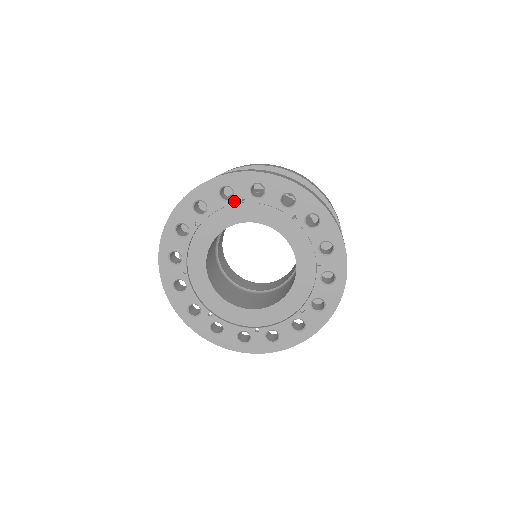
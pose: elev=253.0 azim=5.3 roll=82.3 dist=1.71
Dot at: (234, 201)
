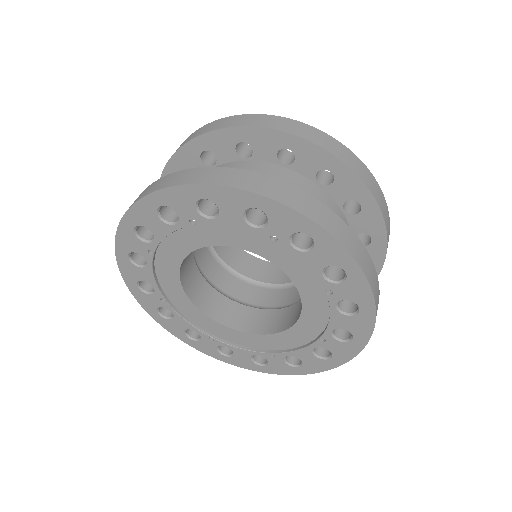
Dot at: (261, 232)
